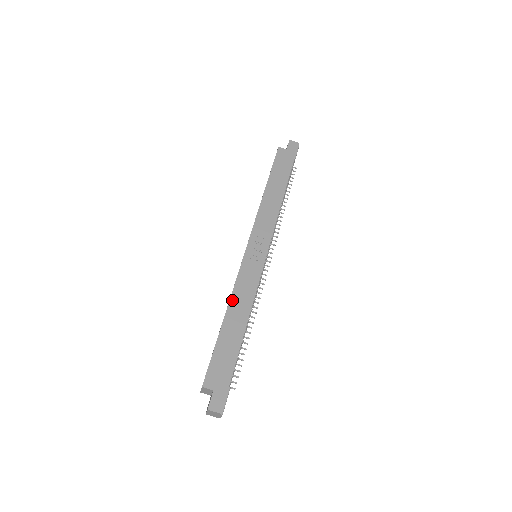
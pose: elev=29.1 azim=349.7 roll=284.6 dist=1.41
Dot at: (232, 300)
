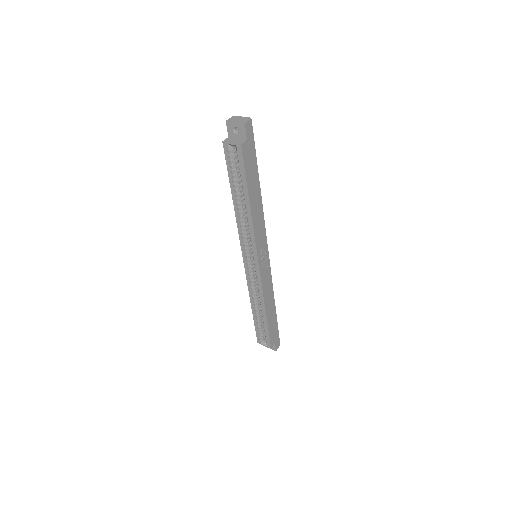
Dot at: (265, 302)
